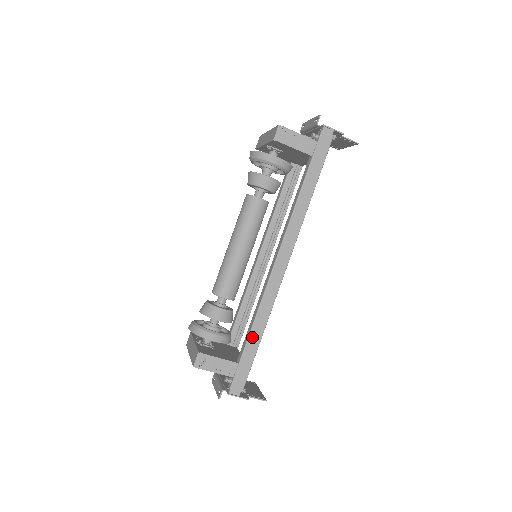
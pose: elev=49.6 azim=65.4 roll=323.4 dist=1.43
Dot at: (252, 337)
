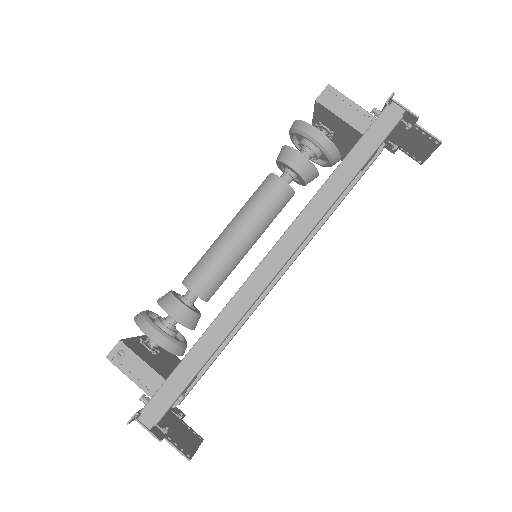
Dot at: (197, 350)
